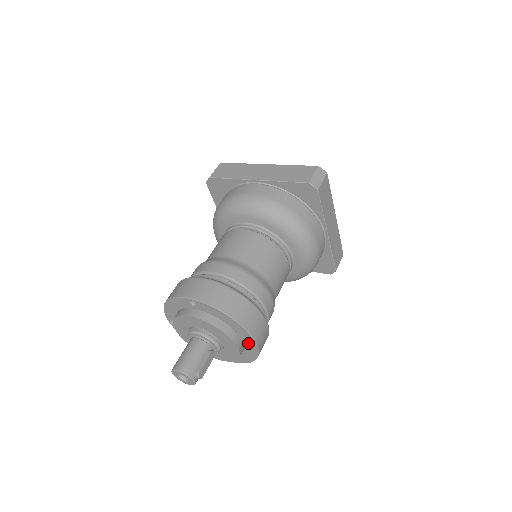
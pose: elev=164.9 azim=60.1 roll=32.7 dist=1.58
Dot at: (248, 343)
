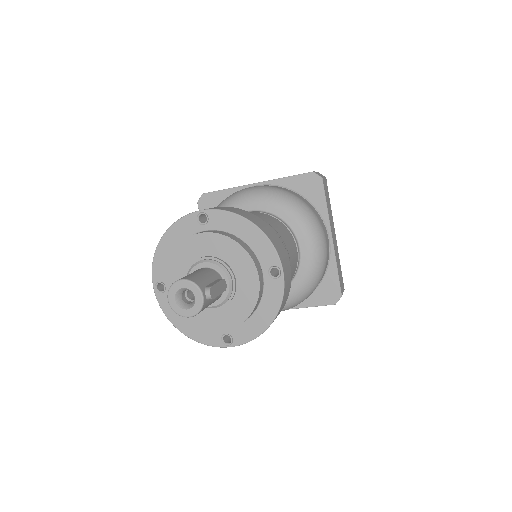
Dot at: (270, 275)
